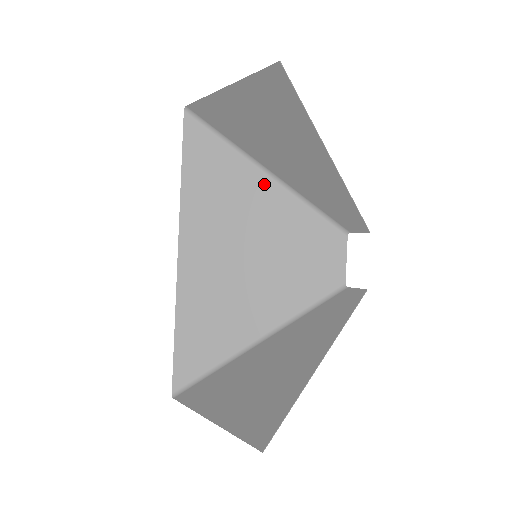
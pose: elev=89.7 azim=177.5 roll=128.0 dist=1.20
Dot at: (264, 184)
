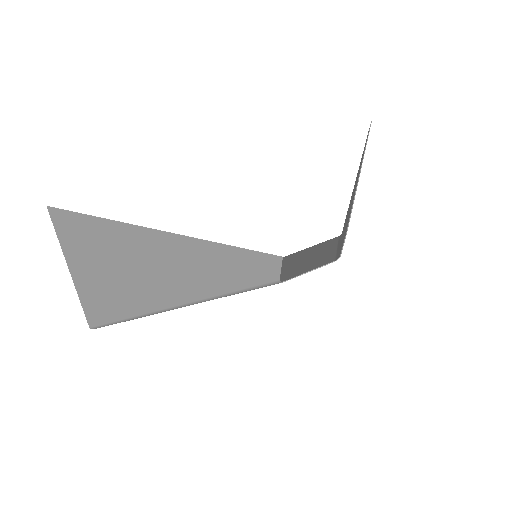
Dot at: (328, 249)
